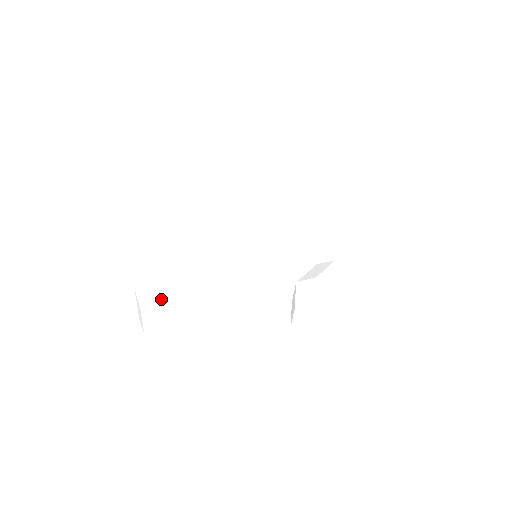
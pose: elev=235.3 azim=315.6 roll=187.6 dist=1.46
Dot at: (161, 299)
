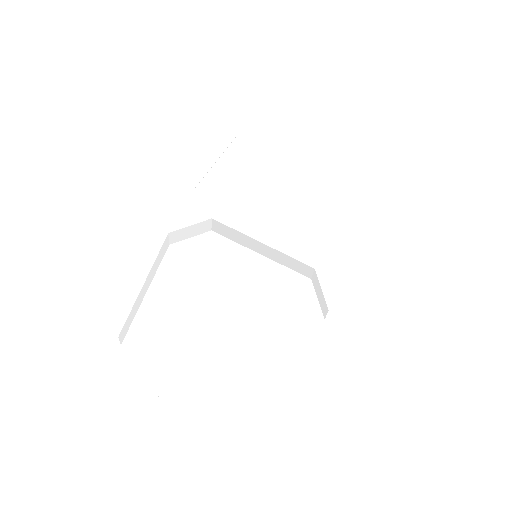
Dot at: (143, 323)
